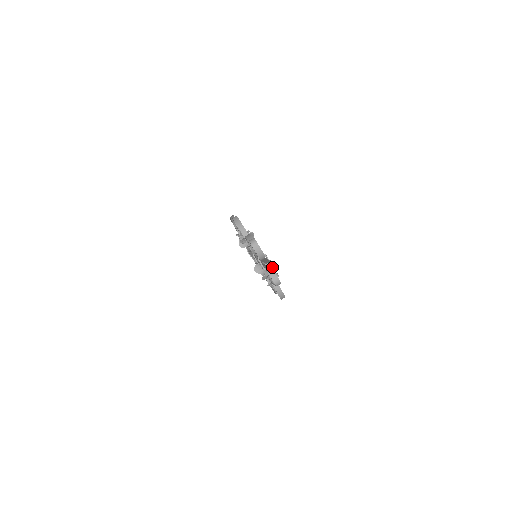
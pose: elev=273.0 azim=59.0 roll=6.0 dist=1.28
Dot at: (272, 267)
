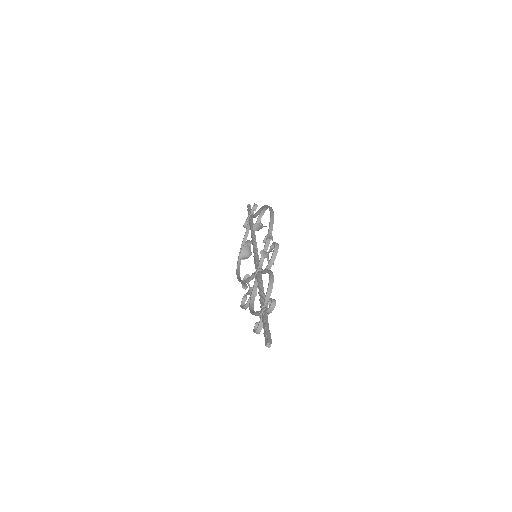
Dot at: (269, 347)
